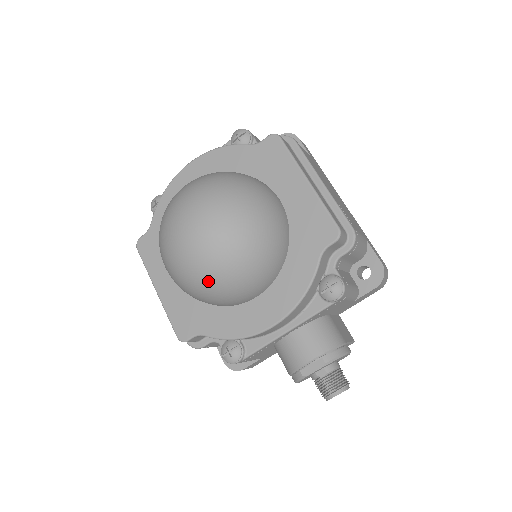
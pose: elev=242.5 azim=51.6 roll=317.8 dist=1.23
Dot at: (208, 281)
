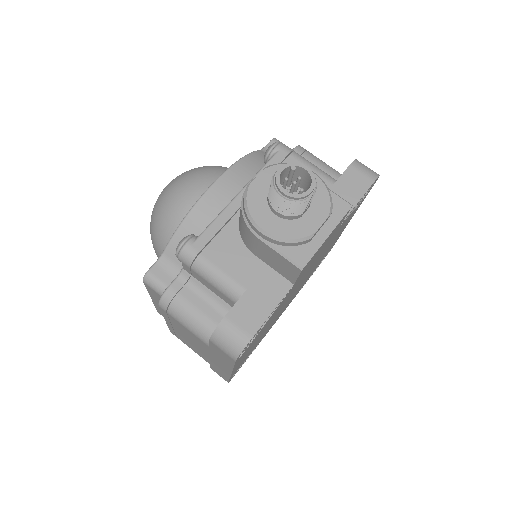
Dot at: (166, 194)
